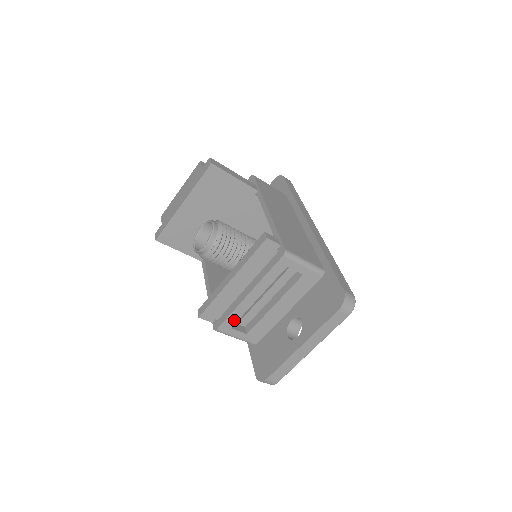
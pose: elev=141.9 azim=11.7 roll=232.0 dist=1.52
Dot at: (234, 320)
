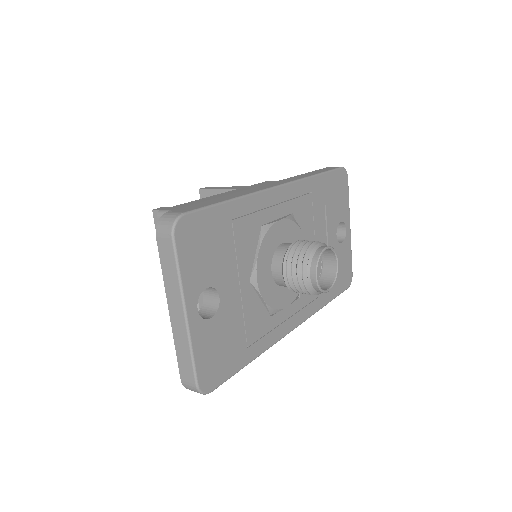
Dot at: occluded
